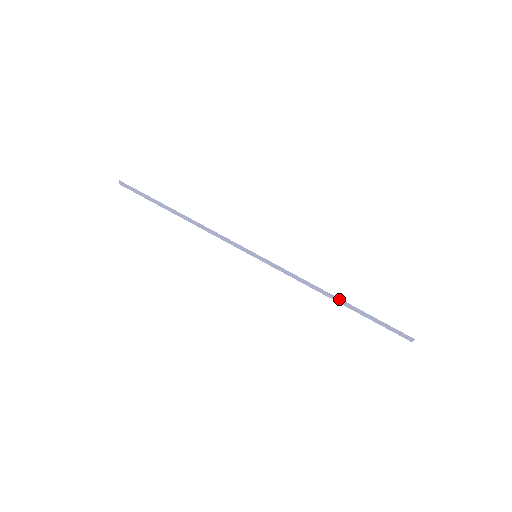
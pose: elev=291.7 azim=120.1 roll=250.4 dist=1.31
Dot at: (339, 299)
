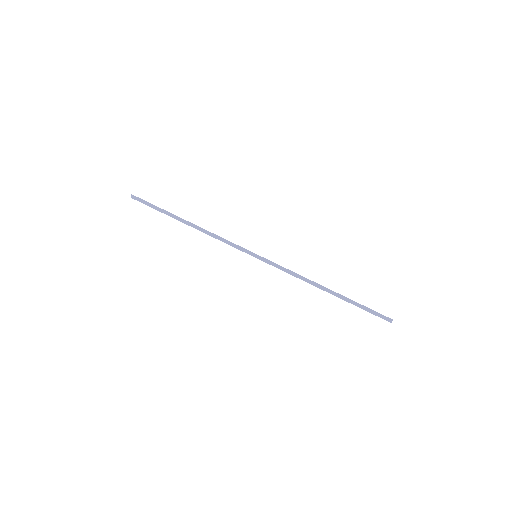
Dot at: (329, 289)
